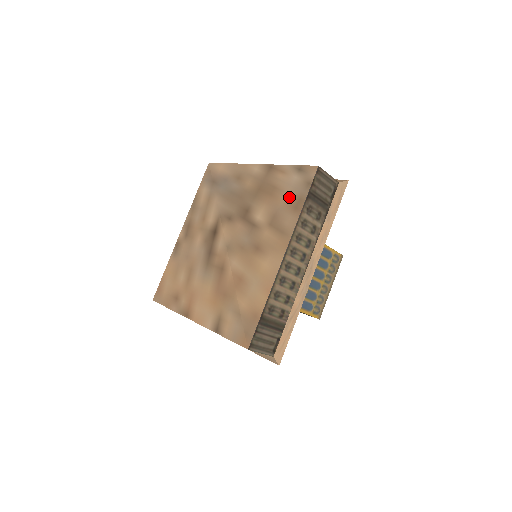
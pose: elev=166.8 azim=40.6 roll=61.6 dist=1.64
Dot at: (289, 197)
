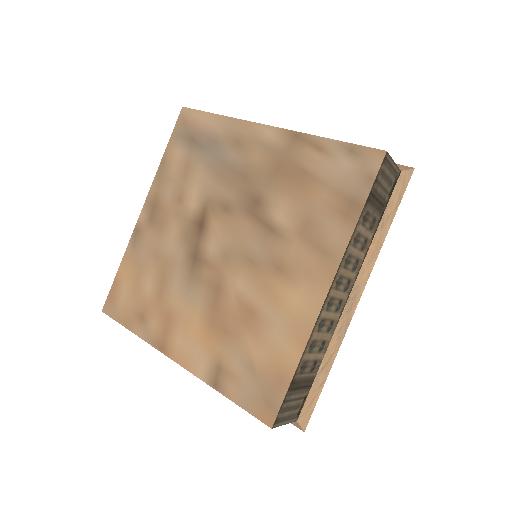
Dot at: (333, 194)
